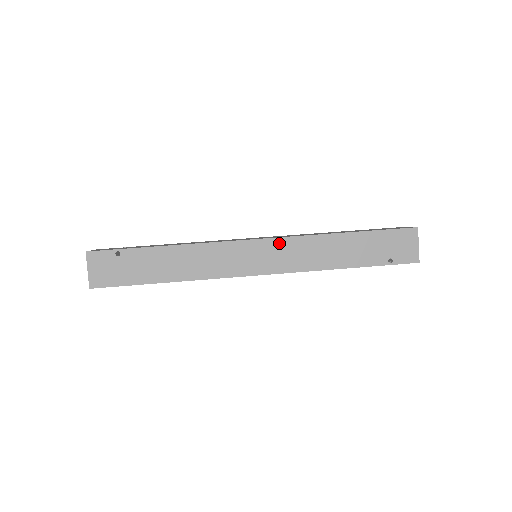
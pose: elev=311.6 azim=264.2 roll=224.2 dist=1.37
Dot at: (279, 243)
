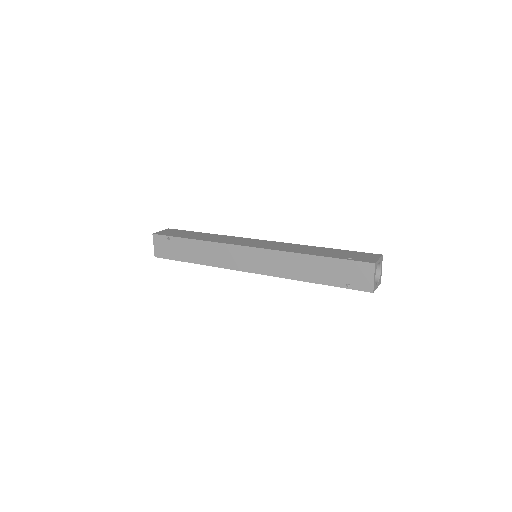
Dot at: (264, 253)
